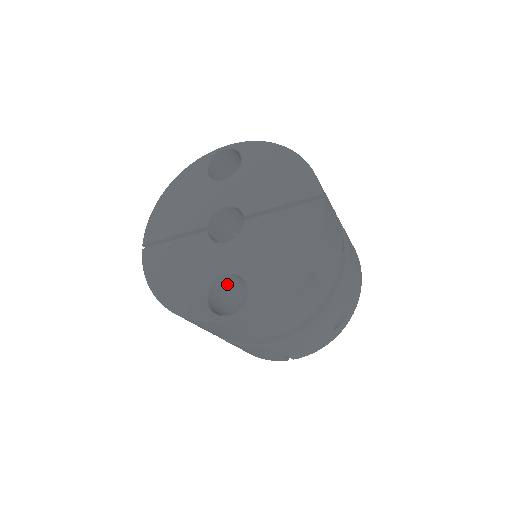
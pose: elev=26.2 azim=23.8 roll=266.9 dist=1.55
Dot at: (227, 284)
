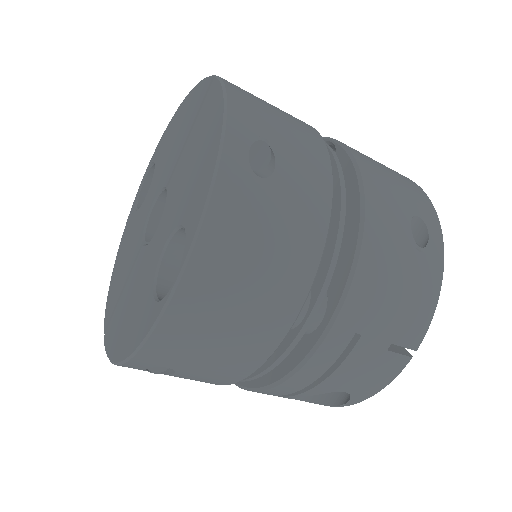
Dot at: occluded
